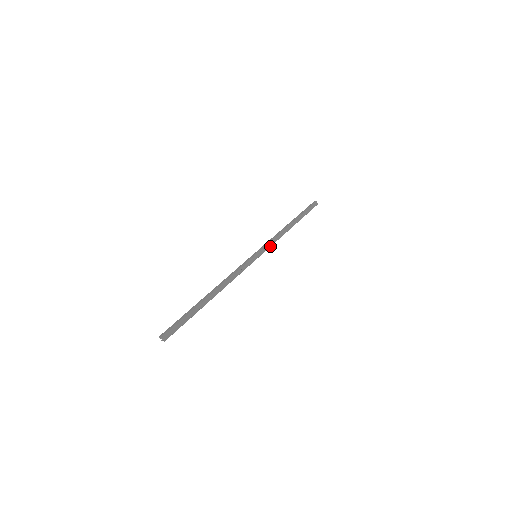
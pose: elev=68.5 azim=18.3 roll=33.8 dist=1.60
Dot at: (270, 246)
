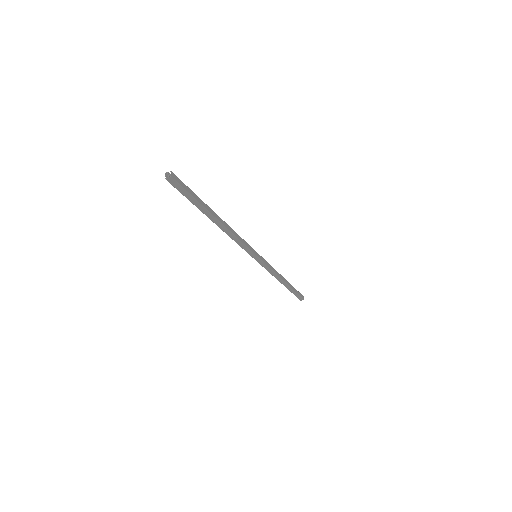
Dot at: (268, 266)
